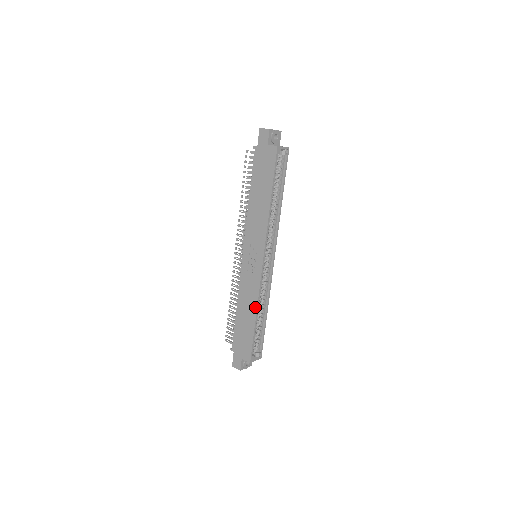
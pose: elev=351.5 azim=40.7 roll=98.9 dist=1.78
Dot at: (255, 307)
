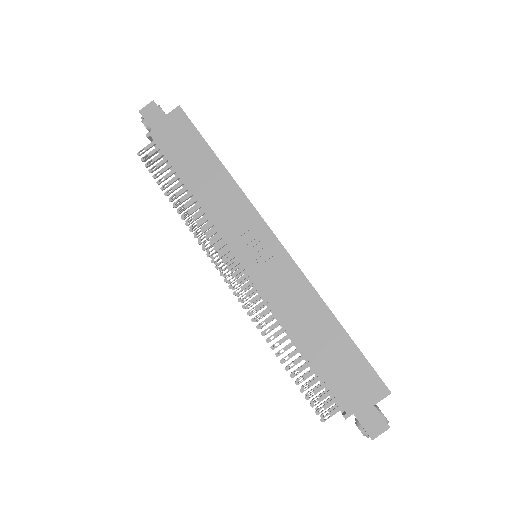
Dot at: (321, 305)
